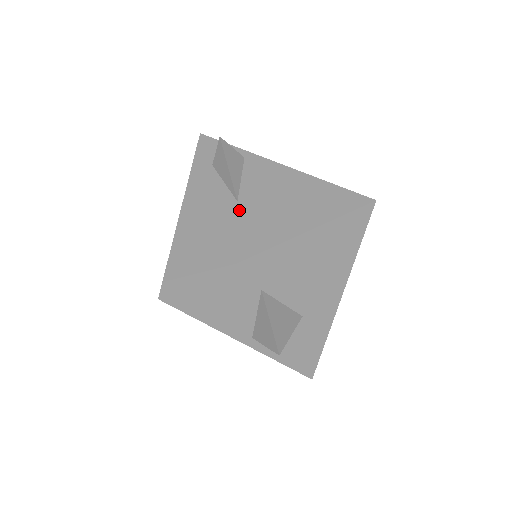
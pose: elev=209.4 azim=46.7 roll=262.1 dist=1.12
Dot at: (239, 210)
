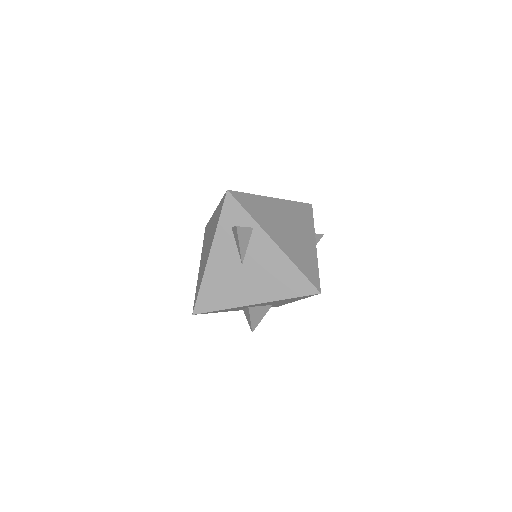
Dot at: (242, 272)
